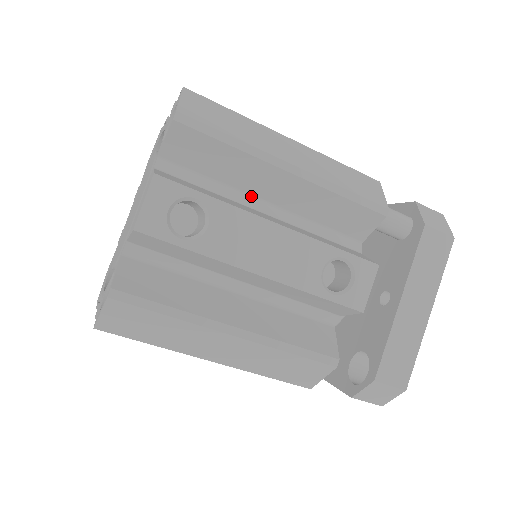
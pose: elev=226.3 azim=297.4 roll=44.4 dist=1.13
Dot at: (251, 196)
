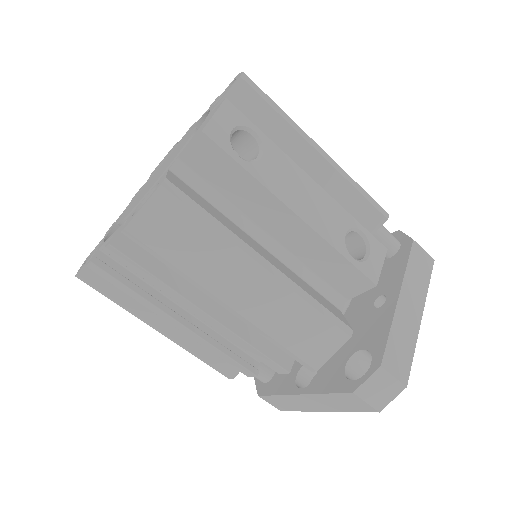
Dot at: occluded
